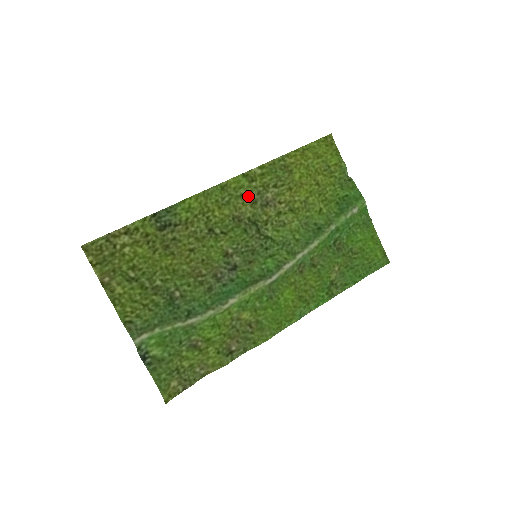
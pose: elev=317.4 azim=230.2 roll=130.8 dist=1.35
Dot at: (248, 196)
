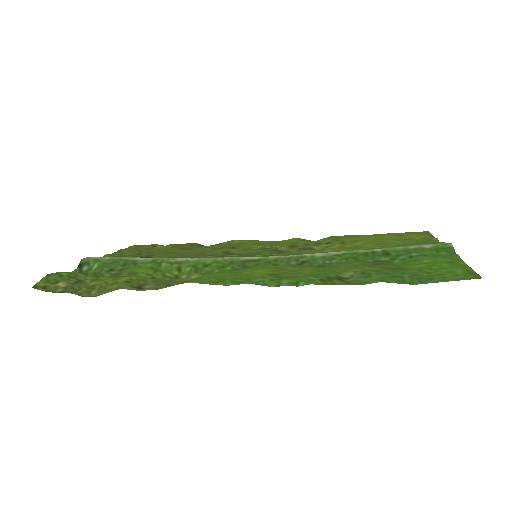
Dot at: (292, 244)
